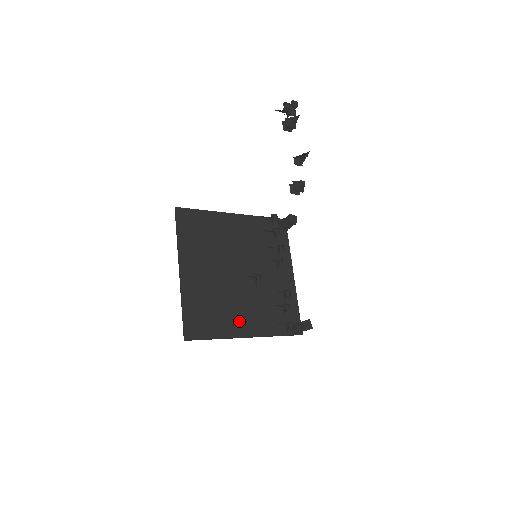
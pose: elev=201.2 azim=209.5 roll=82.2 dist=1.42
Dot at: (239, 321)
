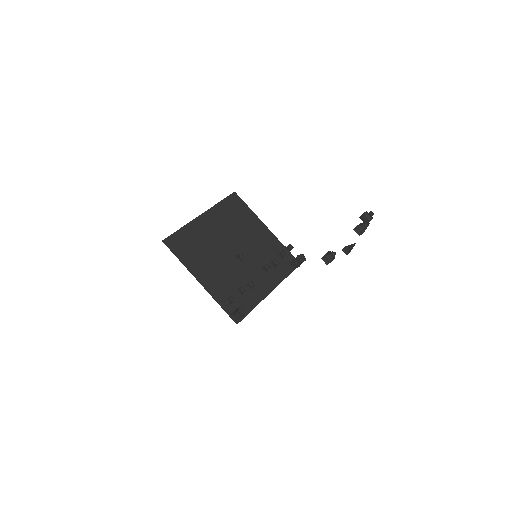
Dot at: (205, 269)
